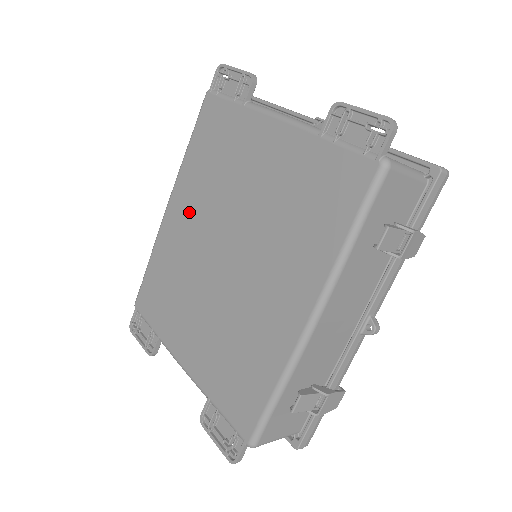
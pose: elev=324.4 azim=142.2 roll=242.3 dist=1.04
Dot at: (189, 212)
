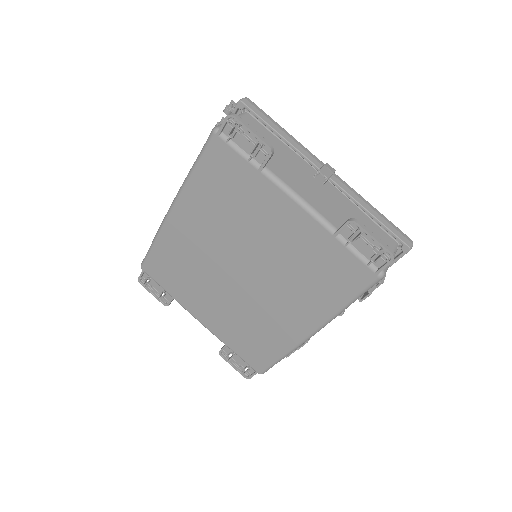
Dot at: (199, 227)
